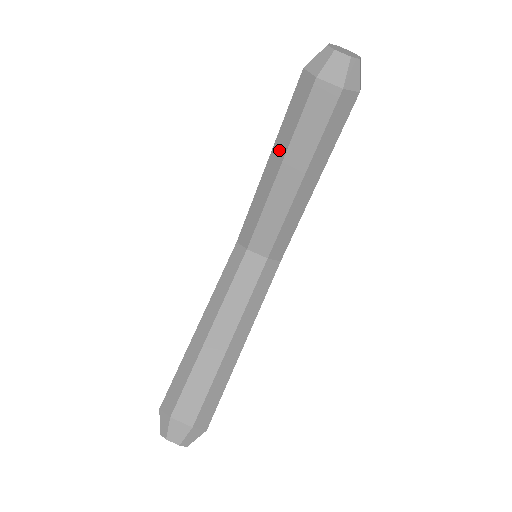
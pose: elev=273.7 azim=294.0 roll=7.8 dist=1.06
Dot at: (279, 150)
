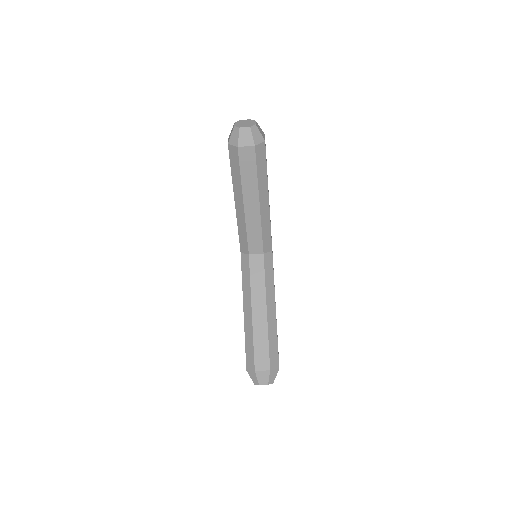
Dot at: (238, 192)
